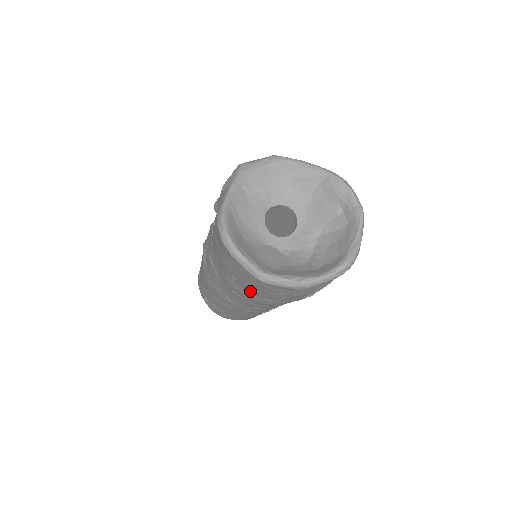
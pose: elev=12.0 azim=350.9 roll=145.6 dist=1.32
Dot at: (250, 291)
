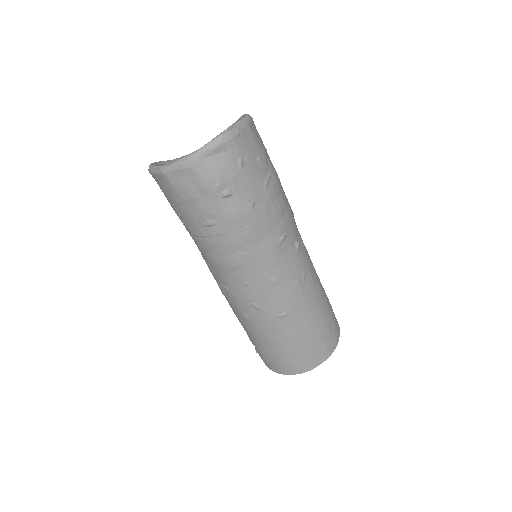
Dot at: (192, 221)
